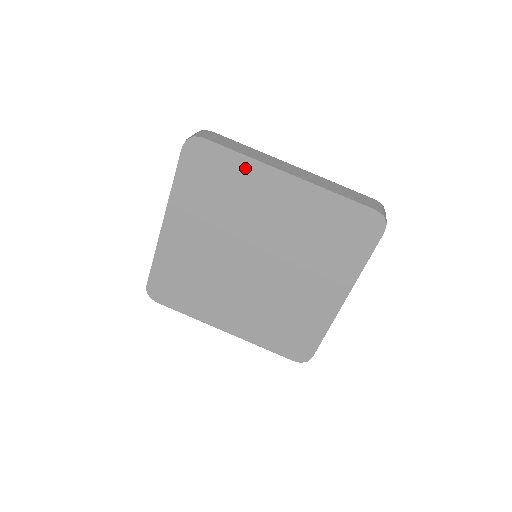
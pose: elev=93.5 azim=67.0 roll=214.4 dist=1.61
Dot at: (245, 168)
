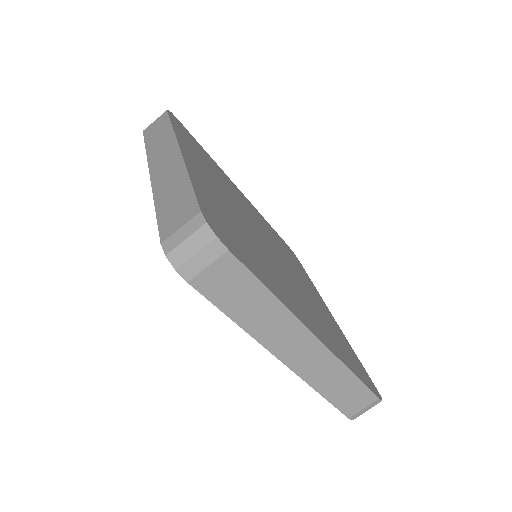
Dot at: occluded
